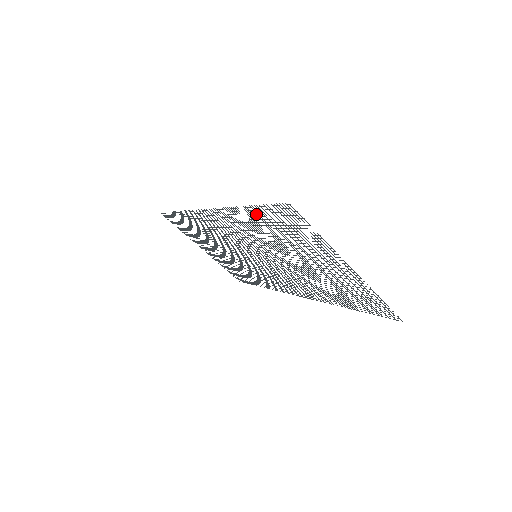
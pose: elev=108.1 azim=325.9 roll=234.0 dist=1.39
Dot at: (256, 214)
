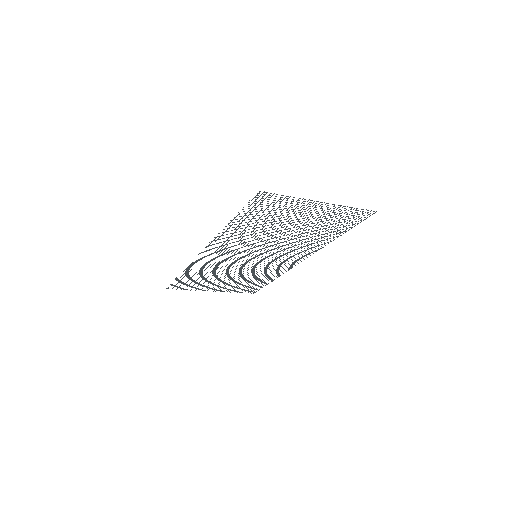
Dot at: occluded
